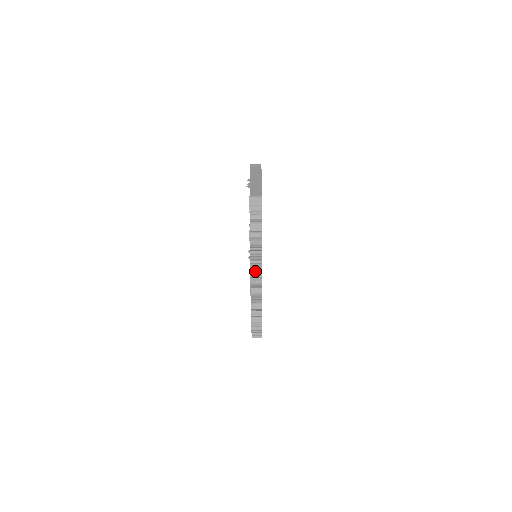
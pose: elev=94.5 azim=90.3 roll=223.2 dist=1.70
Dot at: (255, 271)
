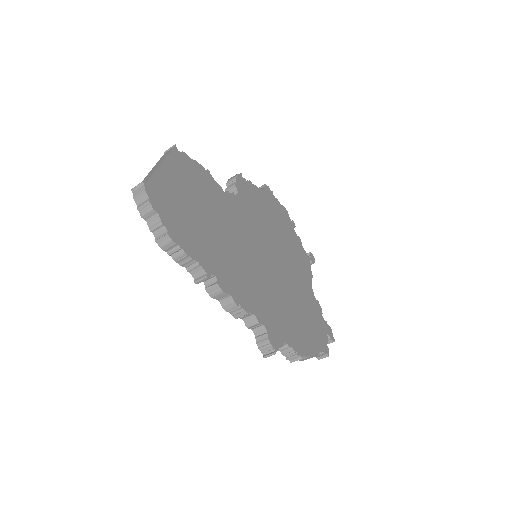
Dot at: (199, 278)
